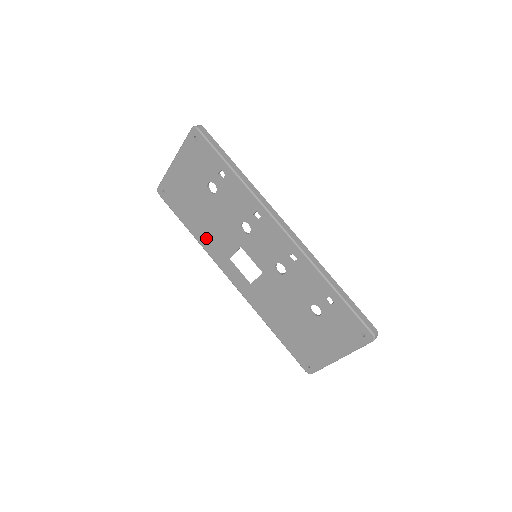
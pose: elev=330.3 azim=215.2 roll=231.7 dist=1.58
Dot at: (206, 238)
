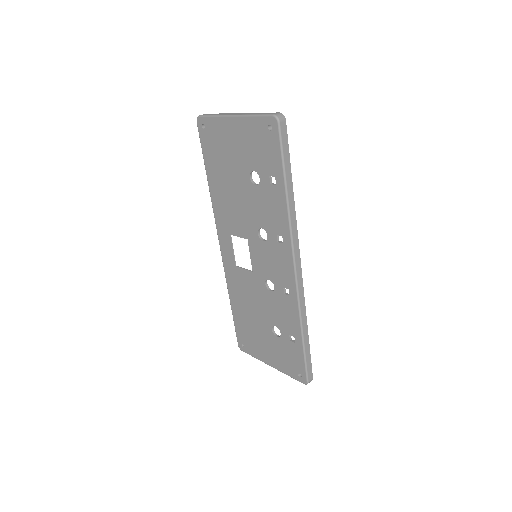
Dot at: (220, 201)
